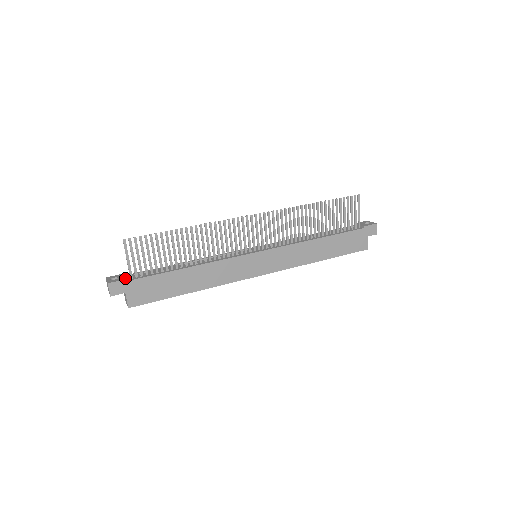
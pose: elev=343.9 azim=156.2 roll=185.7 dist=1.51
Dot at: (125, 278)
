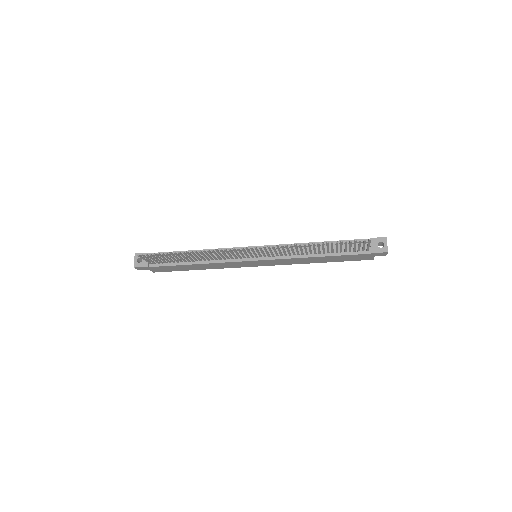
Dot at: (146, 265)
